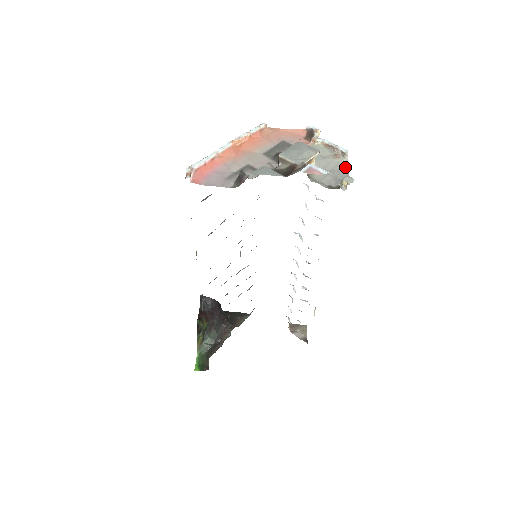
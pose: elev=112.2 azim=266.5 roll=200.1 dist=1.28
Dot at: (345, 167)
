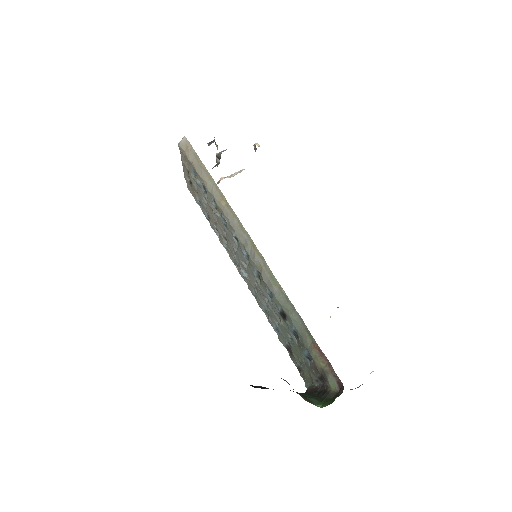
Dot at: occluded
